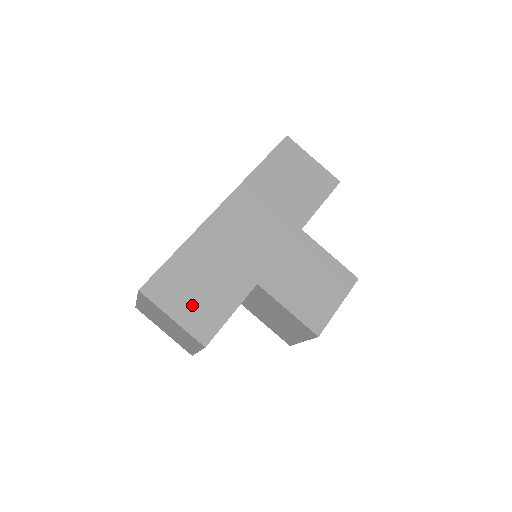
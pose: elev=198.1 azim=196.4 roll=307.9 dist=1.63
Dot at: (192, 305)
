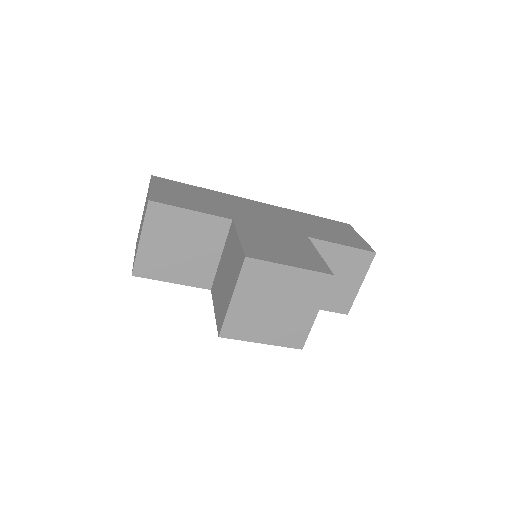
Dot at: (172, 194)
